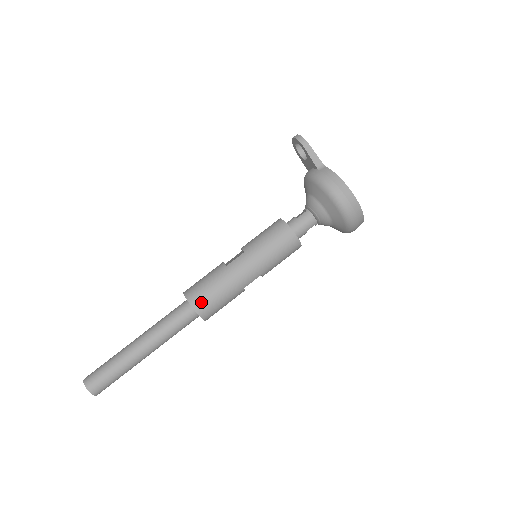
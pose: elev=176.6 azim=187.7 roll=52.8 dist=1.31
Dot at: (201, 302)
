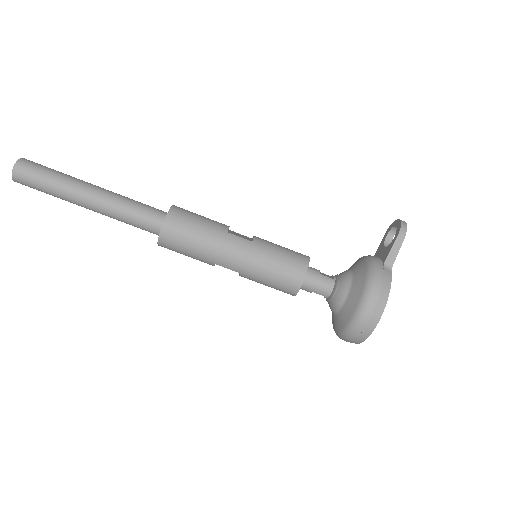
Dot at: (174, 229)
